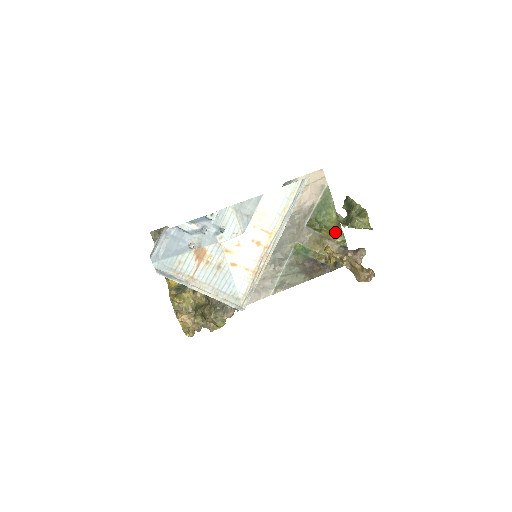
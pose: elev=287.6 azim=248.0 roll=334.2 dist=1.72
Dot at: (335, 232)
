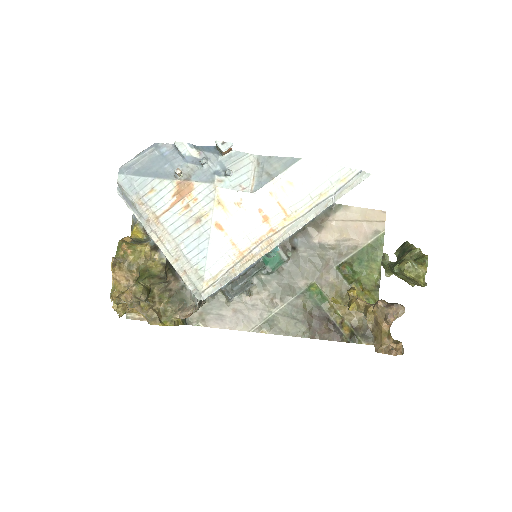
Dot at: (369, 294)
